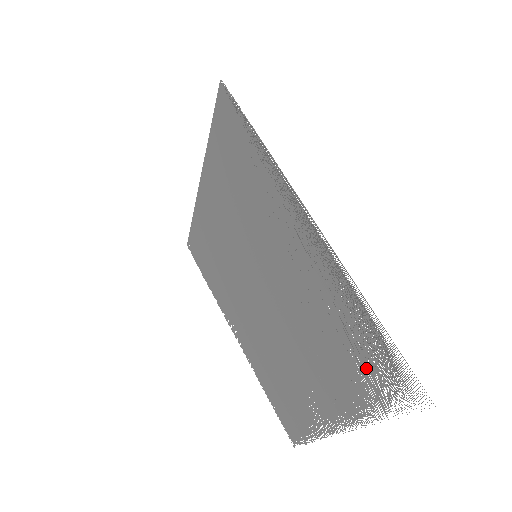
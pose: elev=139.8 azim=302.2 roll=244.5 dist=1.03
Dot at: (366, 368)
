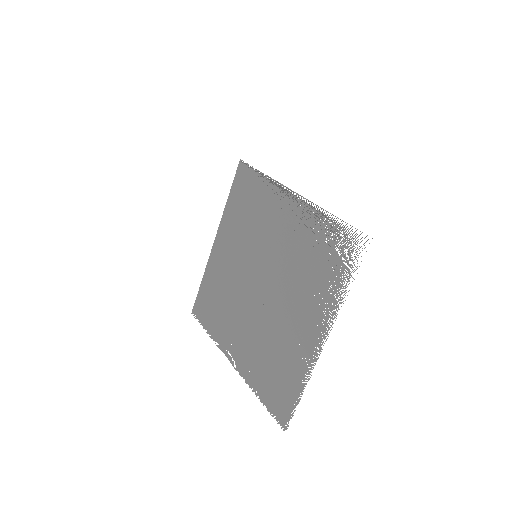
Dot at: (333, 259)
